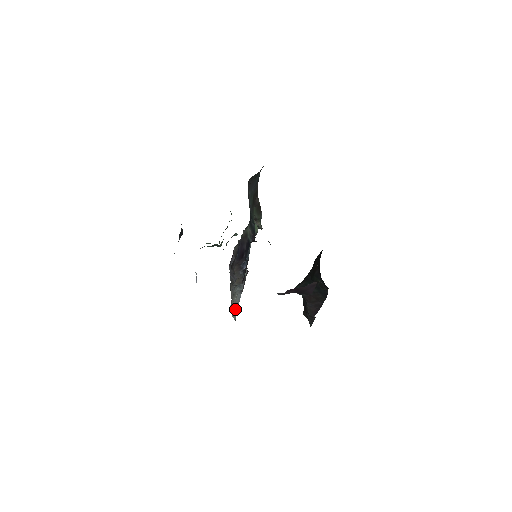
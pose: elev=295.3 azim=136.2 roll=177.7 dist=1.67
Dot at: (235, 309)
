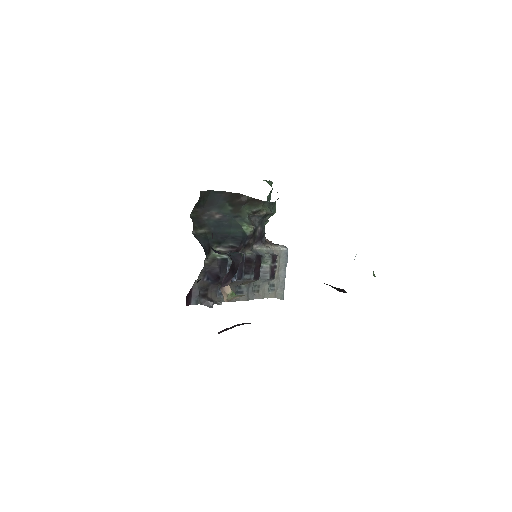
Dot at: (280, 290)
